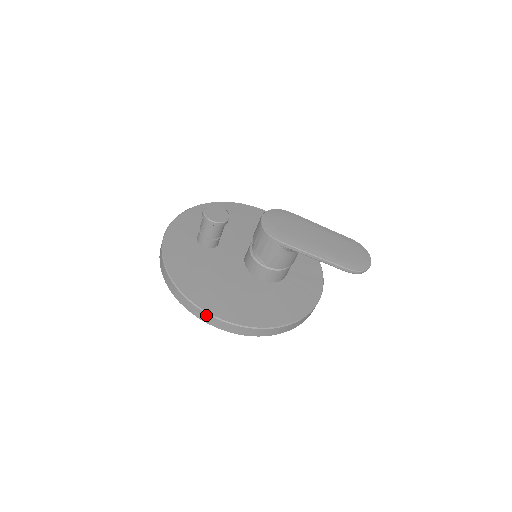
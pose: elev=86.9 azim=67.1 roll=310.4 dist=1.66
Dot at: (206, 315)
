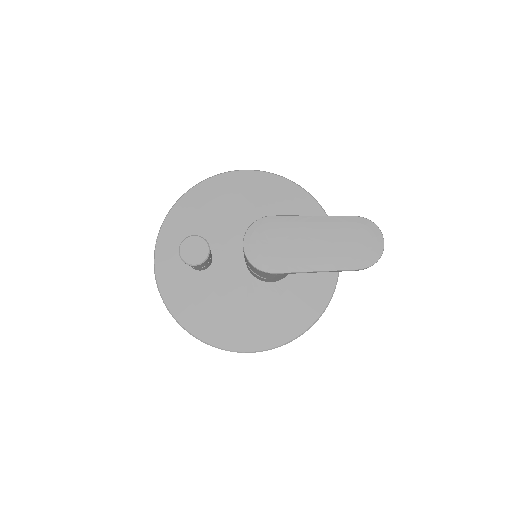
Dot at: occluded
